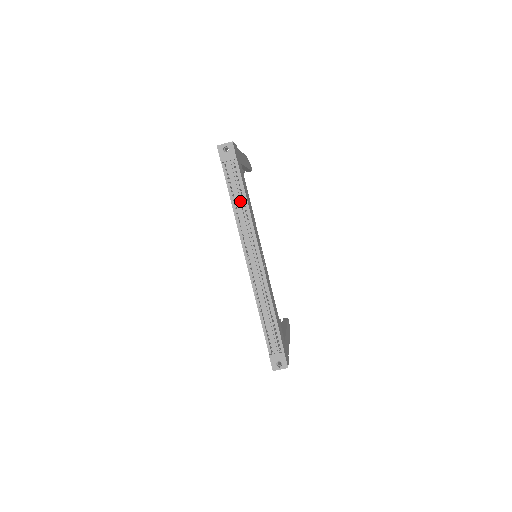
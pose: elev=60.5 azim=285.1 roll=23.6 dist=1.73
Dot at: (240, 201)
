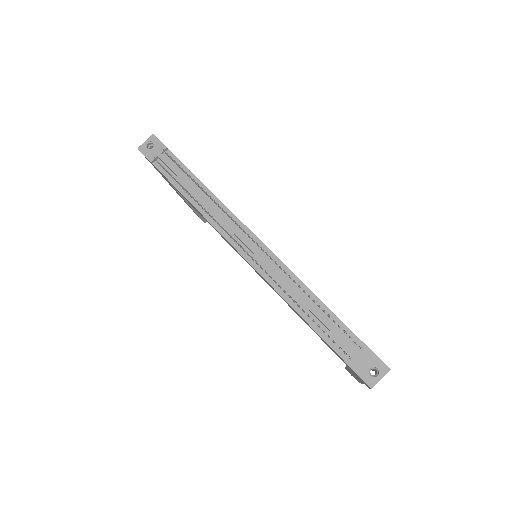
Dot at: (195, 188)
